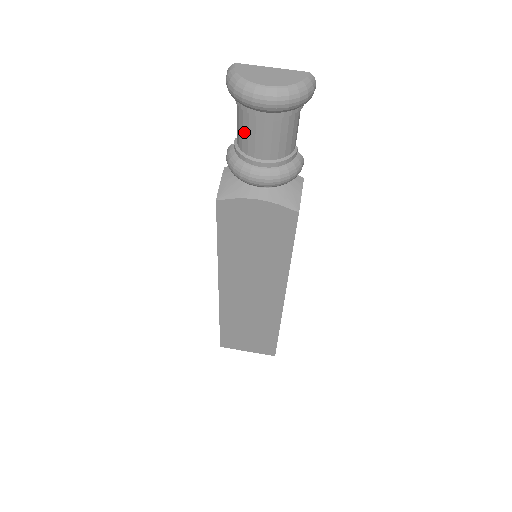
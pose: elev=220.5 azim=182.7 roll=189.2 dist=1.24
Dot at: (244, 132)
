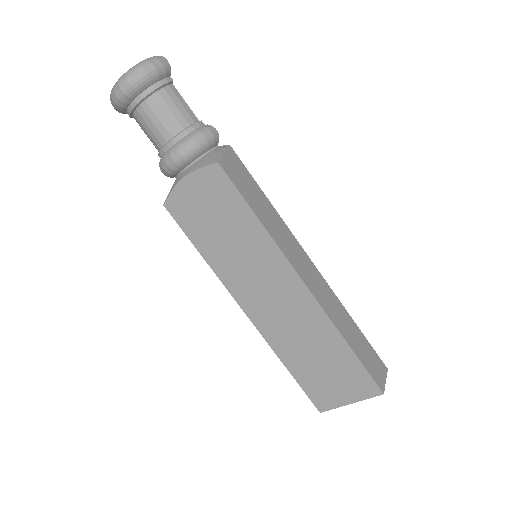
Dot at: (146, 133)
